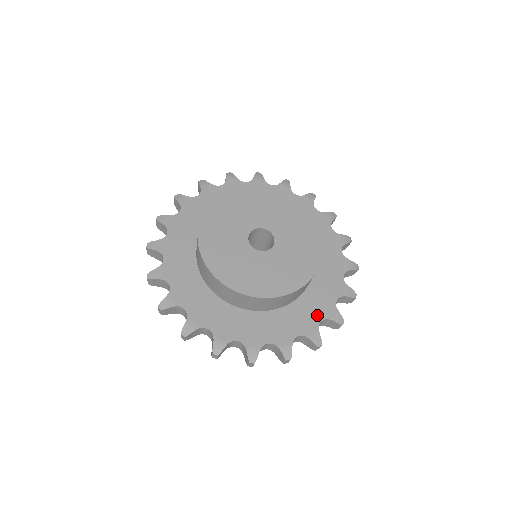
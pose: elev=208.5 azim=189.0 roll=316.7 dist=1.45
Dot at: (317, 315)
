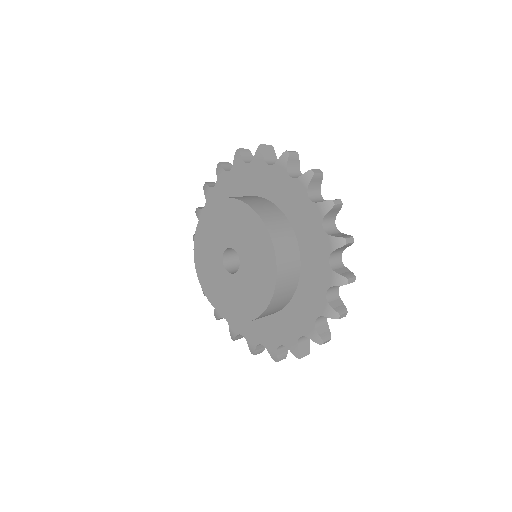
Dot at: (244, 330)
